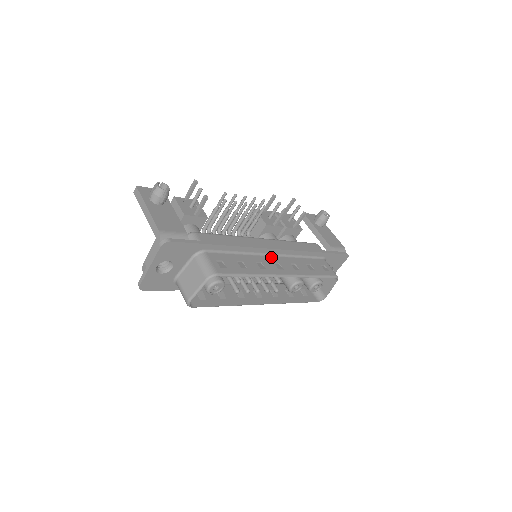
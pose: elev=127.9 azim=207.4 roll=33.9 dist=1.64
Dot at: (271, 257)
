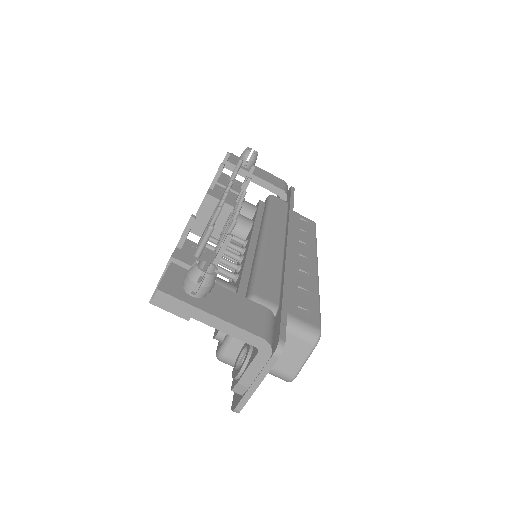
Dot at: occluded
